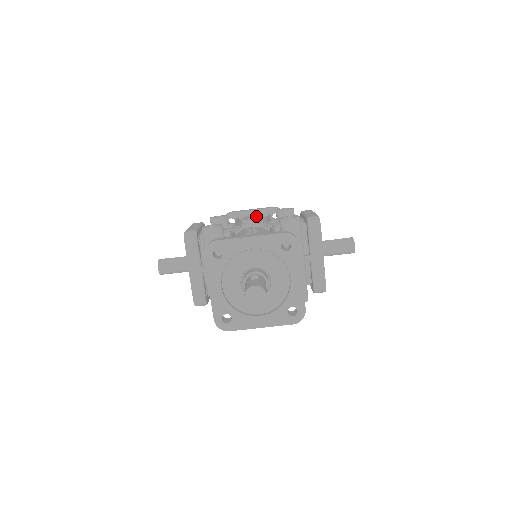
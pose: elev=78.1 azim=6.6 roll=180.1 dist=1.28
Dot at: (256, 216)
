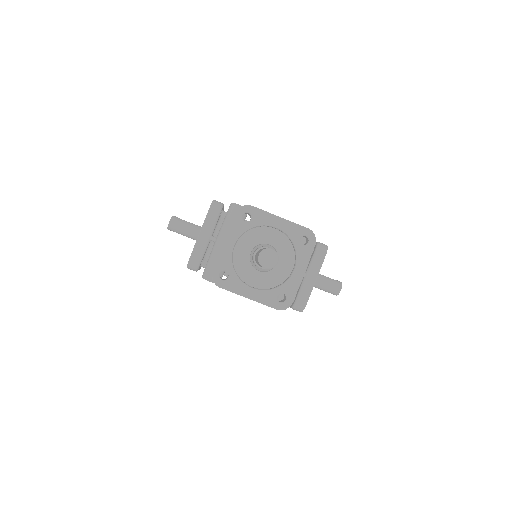
Dot at: occluded
